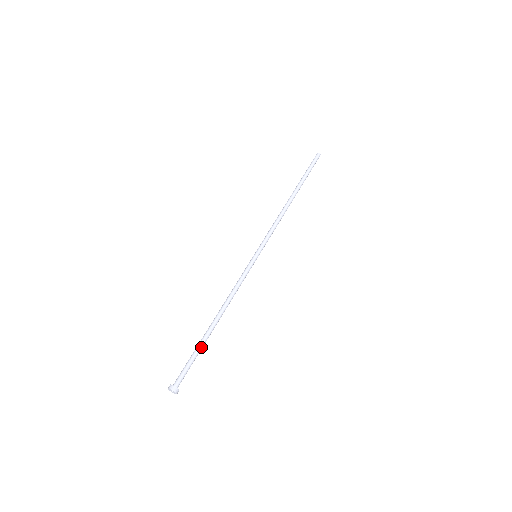
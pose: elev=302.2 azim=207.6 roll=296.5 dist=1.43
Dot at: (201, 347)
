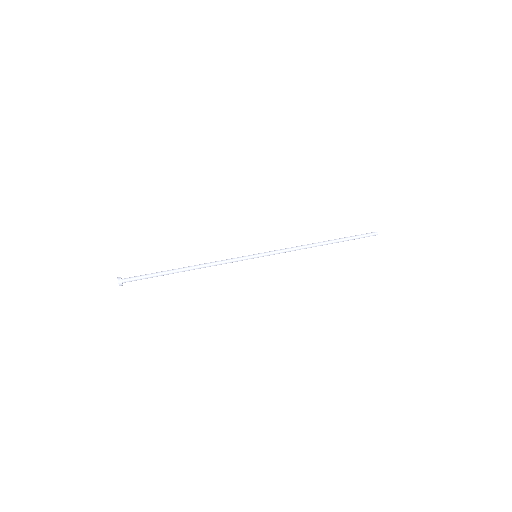
Dot at: (161, 273)
